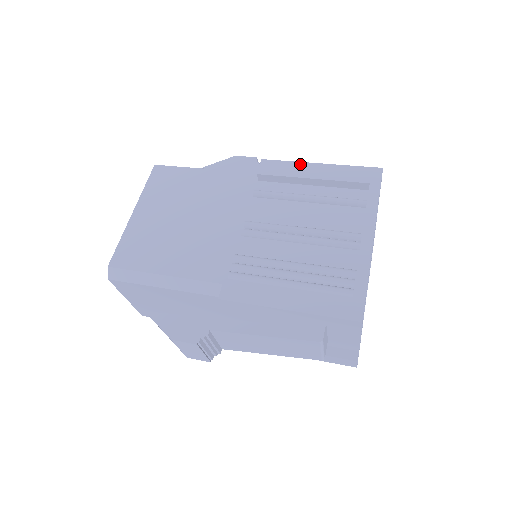
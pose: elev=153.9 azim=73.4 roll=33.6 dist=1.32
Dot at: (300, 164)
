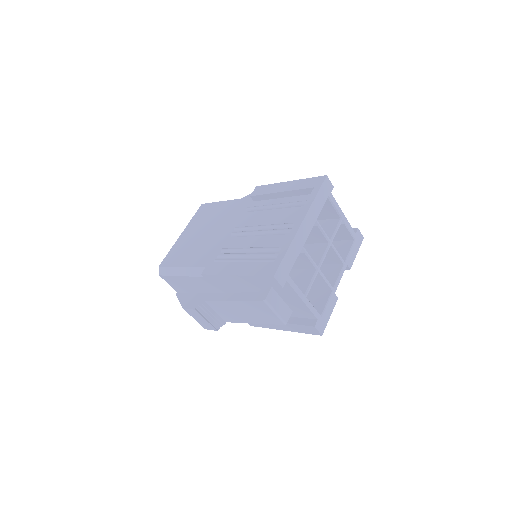
Dot at: (277, 184)
